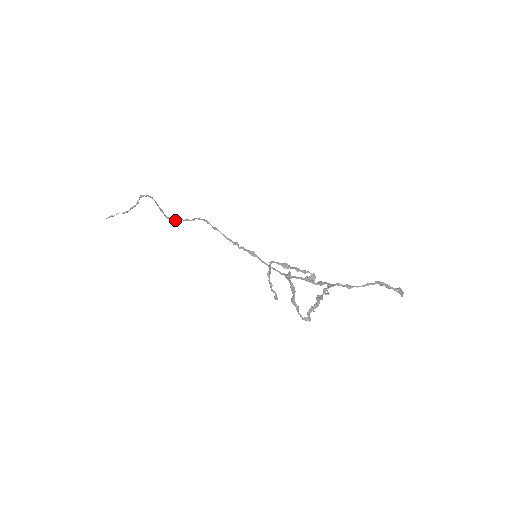
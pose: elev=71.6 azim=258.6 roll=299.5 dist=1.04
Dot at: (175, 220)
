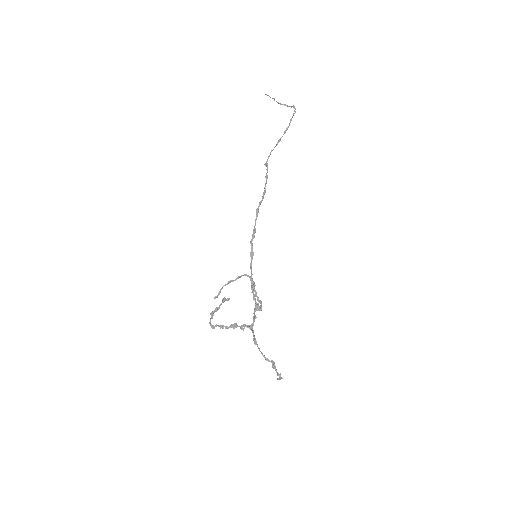
Dot at: (266, 165)
